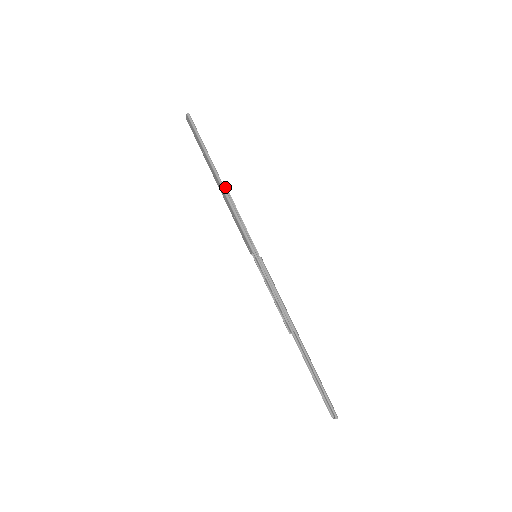
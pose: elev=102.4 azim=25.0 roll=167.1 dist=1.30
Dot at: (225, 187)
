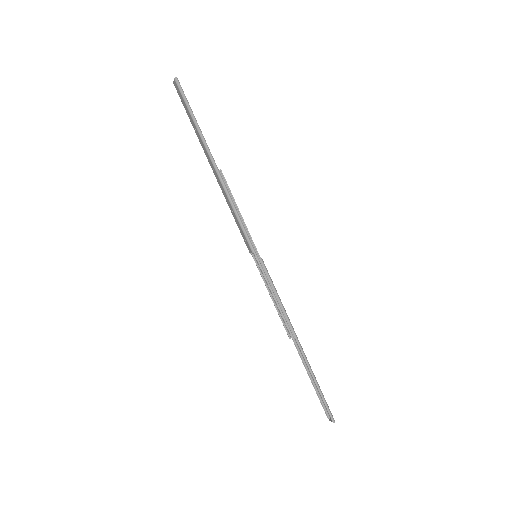
Dot at: (222, 175)
